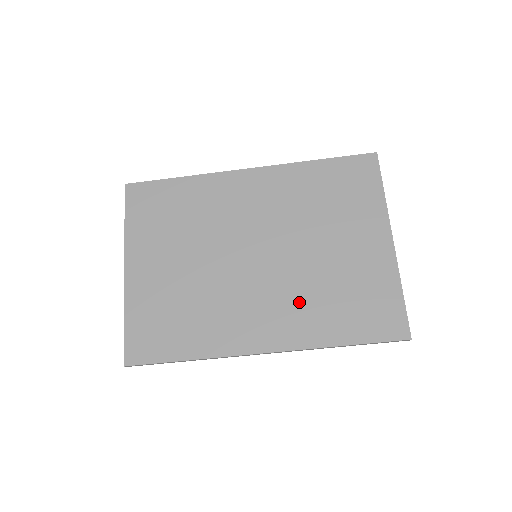
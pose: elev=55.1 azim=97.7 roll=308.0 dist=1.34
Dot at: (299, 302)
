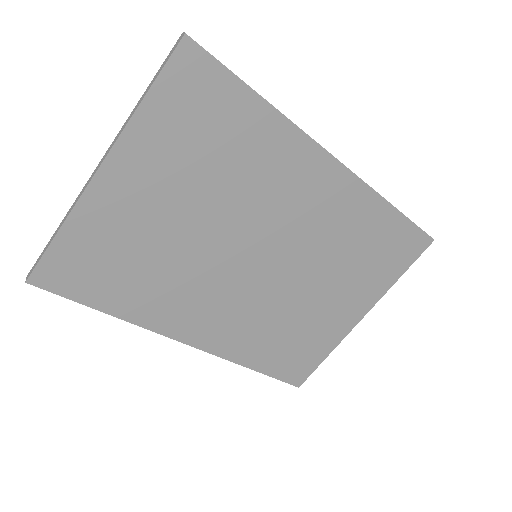
Dot at: (253, 322)
